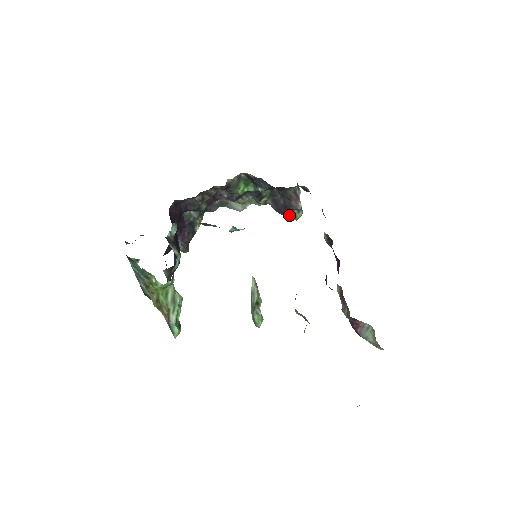
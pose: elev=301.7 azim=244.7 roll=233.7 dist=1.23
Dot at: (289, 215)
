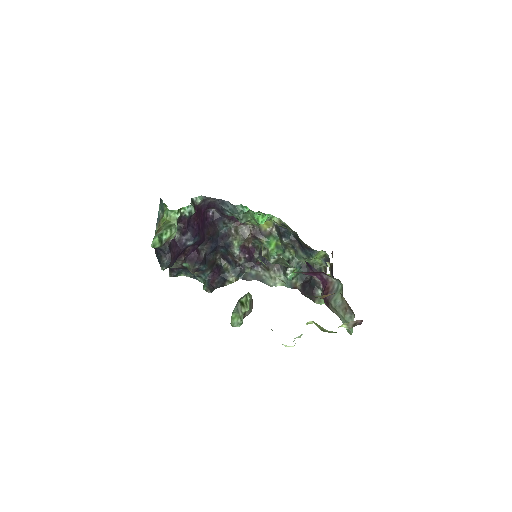
Dot at: (313, 295)
